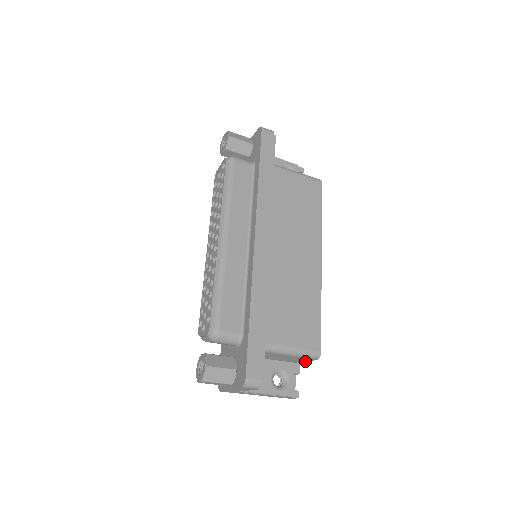
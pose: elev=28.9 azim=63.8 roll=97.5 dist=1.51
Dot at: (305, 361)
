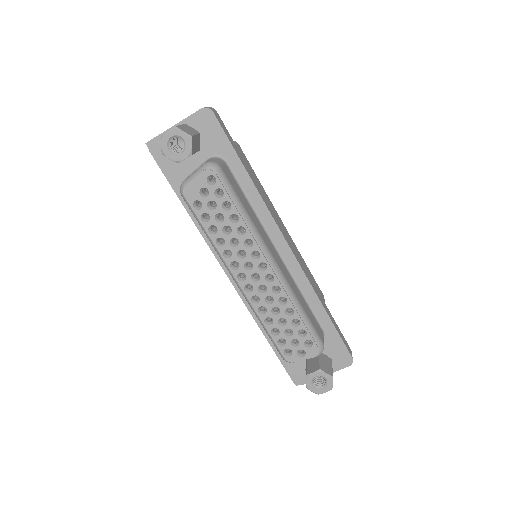
Dot at: occluded
